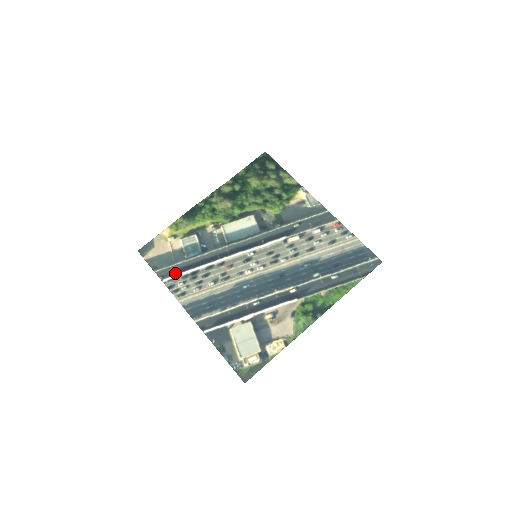
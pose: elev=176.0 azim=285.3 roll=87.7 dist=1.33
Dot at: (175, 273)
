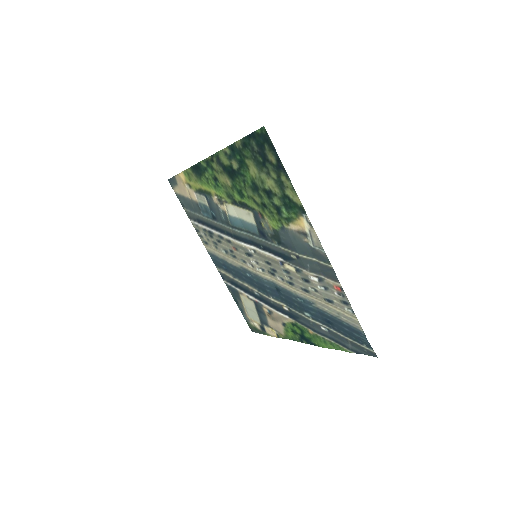
Dot at: (197, 221)
